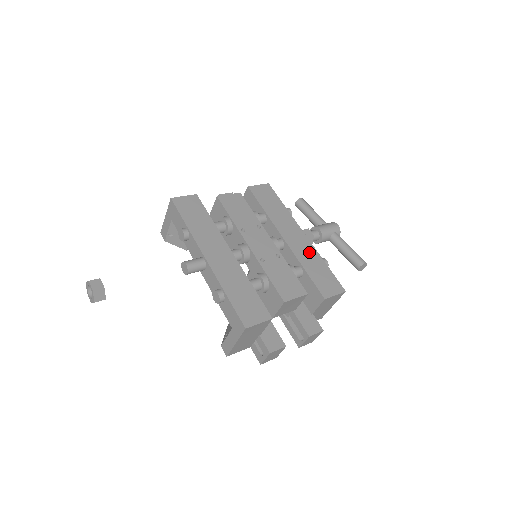
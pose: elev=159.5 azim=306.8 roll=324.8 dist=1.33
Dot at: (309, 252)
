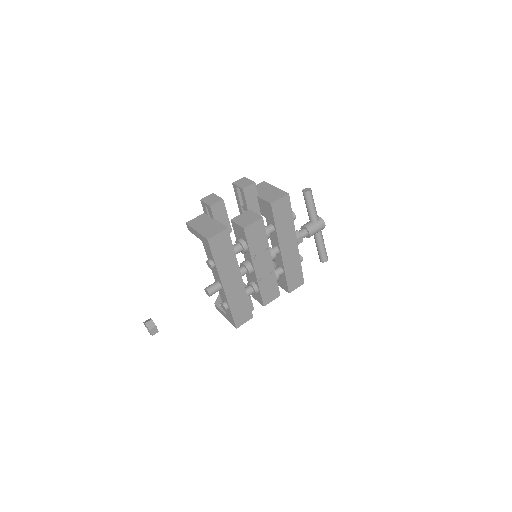
Dot at: (294, 258)
